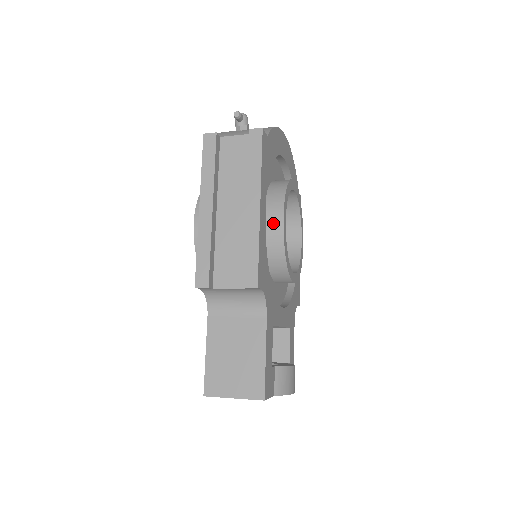
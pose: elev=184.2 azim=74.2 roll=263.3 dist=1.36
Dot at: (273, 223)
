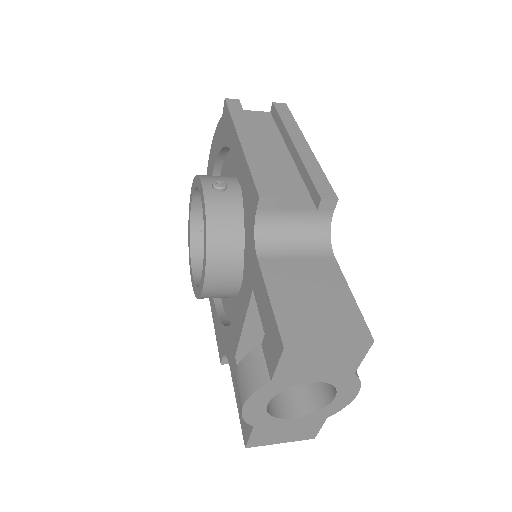
Dot at: occluded
